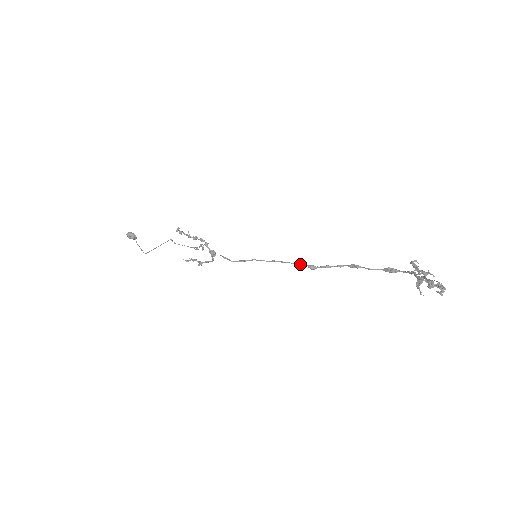
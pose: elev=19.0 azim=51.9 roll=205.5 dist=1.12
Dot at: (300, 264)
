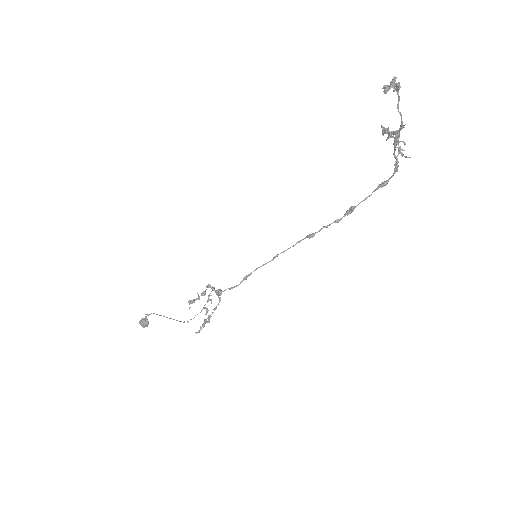
Dot at: (299, 241)
